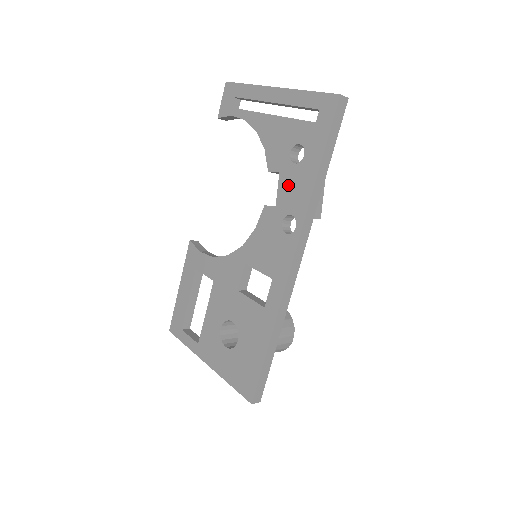
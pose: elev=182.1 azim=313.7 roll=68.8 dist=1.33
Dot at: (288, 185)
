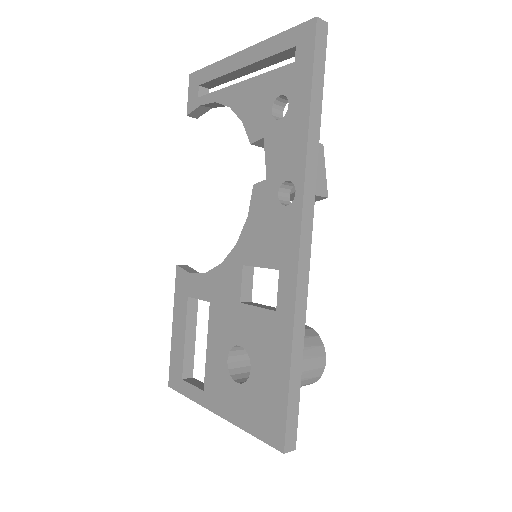
Dot at: (276, 148)
